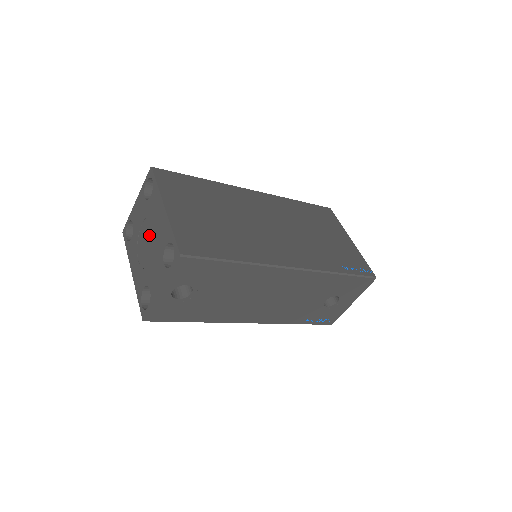
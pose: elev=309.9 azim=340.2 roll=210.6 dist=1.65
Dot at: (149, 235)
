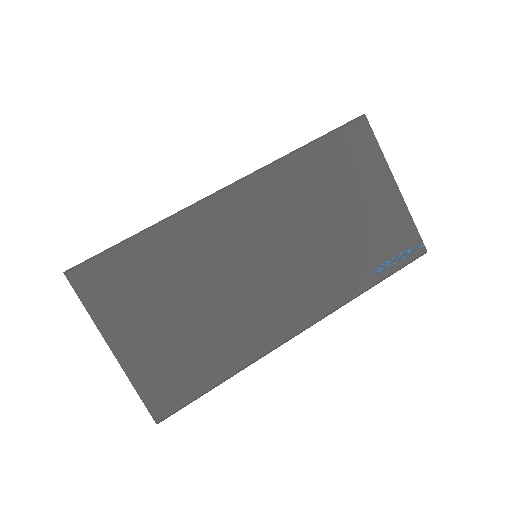
Dot at: occluded
